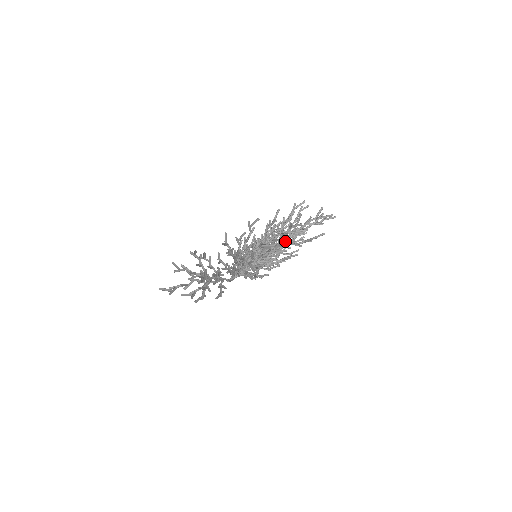
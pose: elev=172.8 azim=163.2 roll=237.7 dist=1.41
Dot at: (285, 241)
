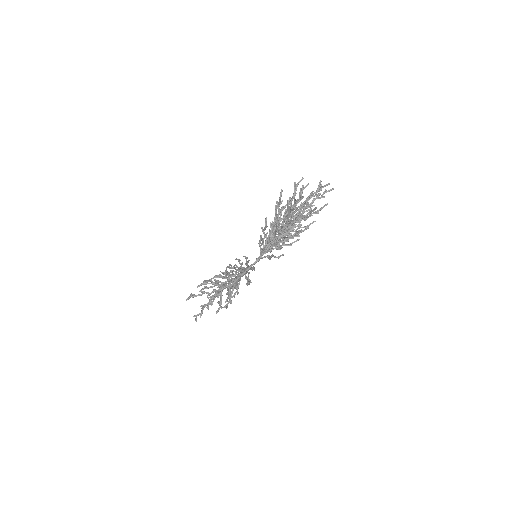
Dot at: occluded
